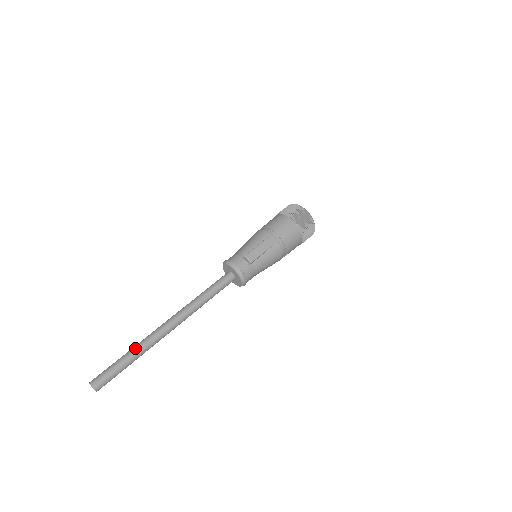
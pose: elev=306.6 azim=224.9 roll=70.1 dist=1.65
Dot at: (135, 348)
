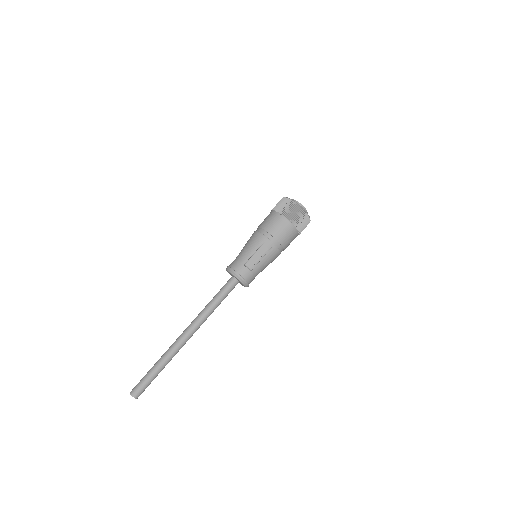
Dot at: (161, 360)
